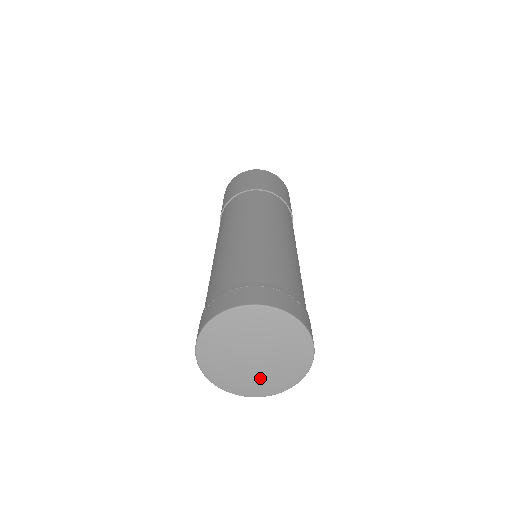
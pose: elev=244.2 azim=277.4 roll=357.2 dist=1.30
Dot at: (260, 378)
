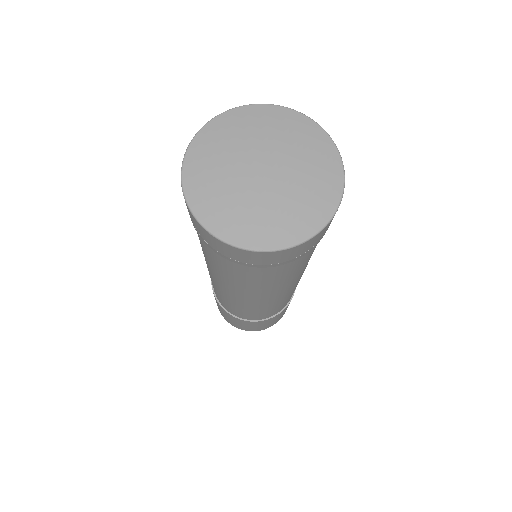
Dot at: (262, 208)
